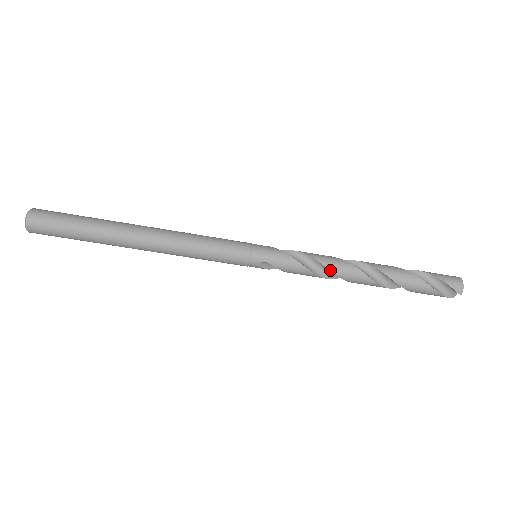
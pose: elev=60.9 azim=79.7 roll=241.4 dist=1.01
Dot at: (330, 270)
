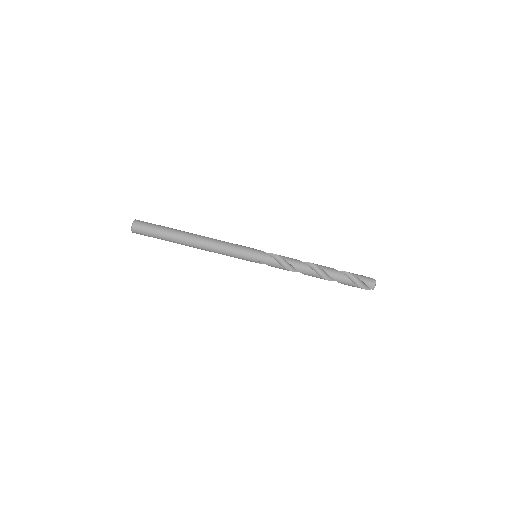
Dot at: (297, 269)
